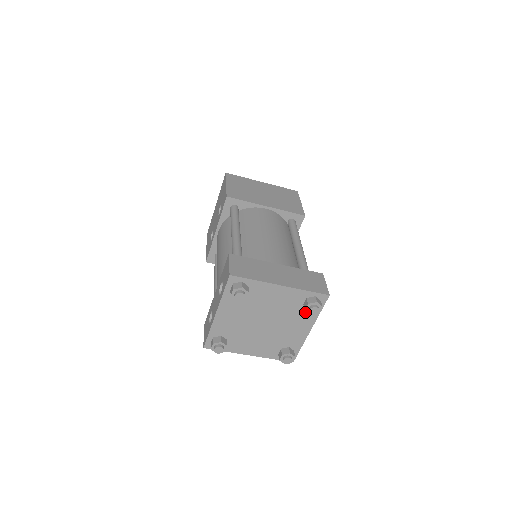
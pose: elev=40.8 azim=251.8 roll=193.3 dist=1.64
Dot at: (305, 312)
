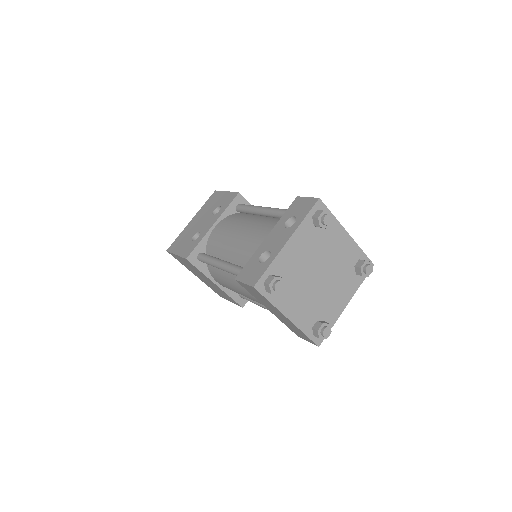
Dot at: (352, 277)
